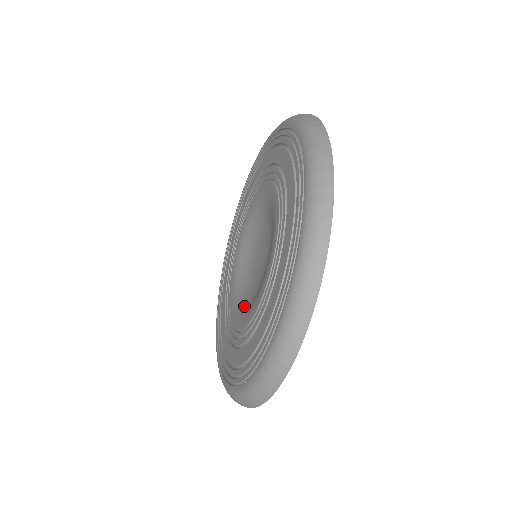
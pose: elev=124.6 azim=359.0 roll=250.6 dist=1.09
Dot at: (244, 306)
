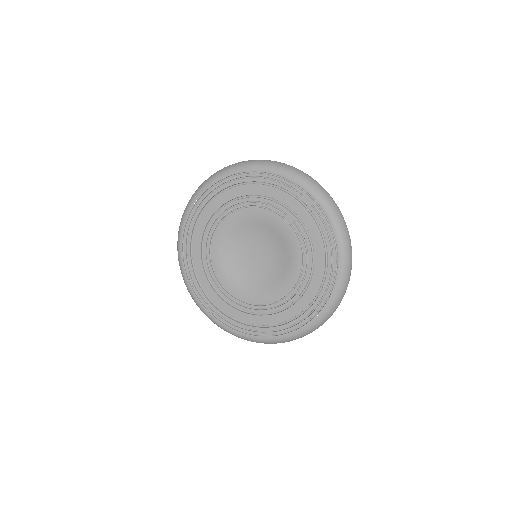
Dot at: (266, 288)
